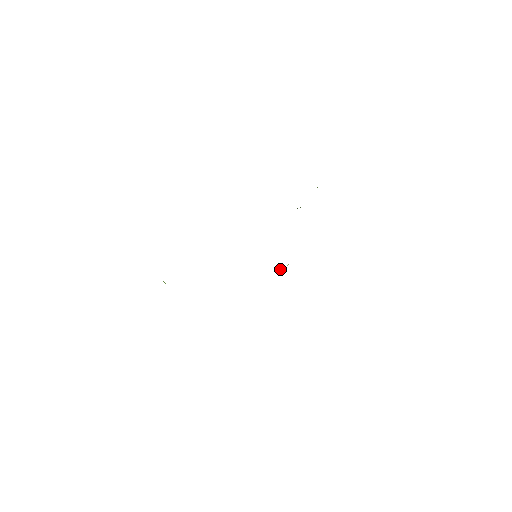
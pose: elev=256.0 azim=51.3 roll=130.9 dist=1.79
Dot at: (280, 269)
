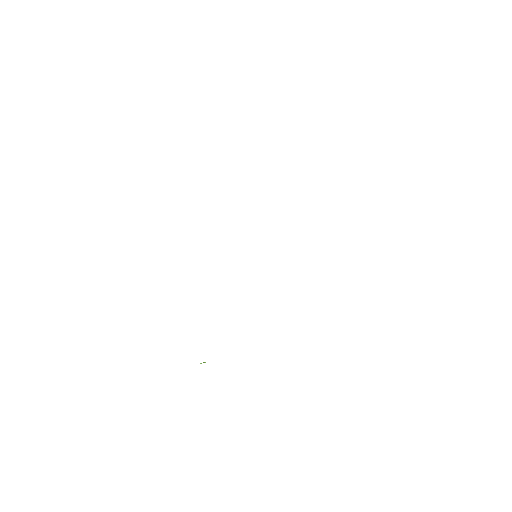
Dot at: occluded
